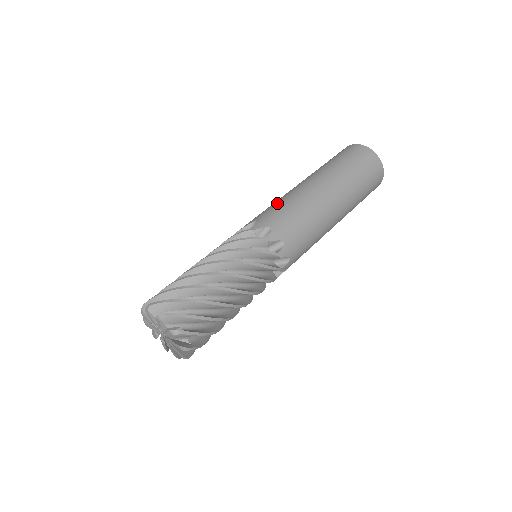
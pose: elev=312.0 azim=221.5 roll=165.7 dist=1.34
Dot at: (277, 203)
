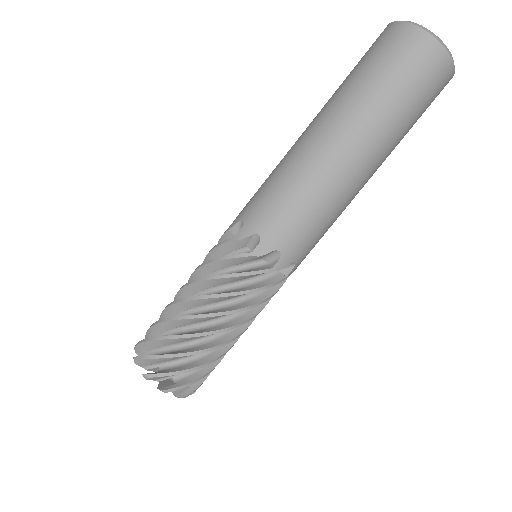
Dot at: (288, 194)
